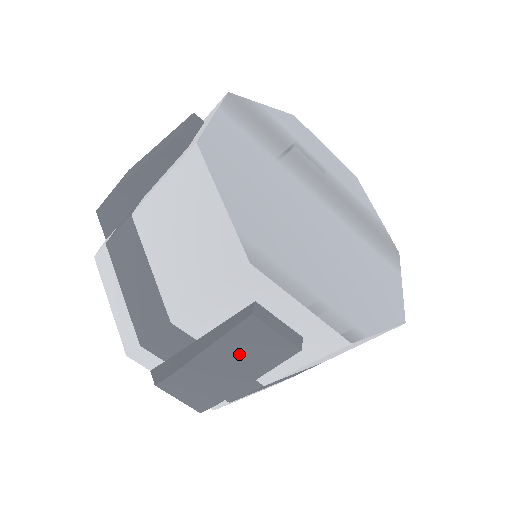
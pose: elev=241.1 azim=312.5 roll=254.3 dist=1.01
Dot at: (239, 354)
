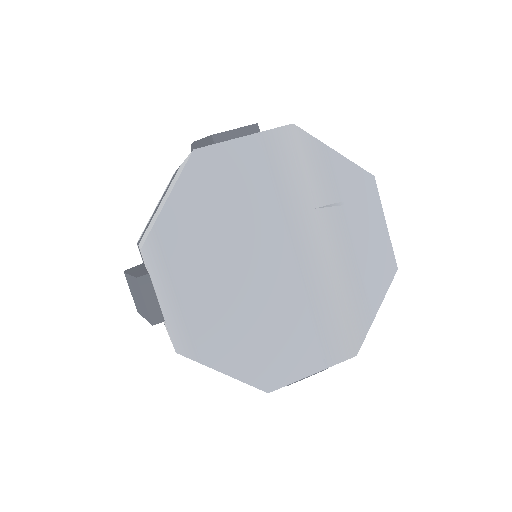
Dot at: (138, 294)
